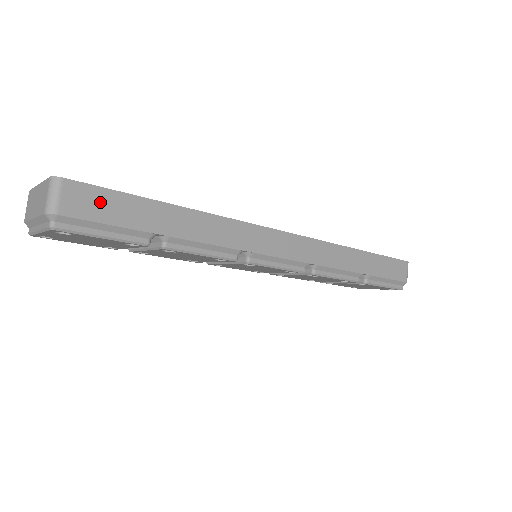
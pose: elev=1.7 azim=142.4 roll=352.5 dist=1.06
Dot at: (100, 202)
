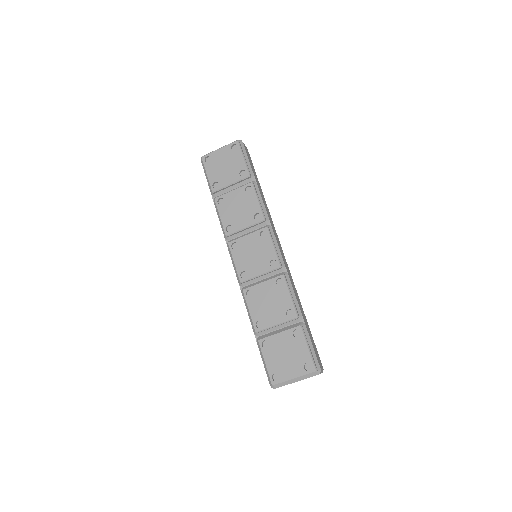
Dot at: (250, 158)
